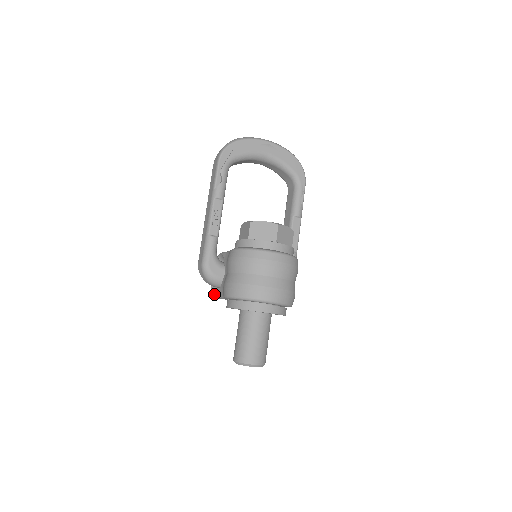
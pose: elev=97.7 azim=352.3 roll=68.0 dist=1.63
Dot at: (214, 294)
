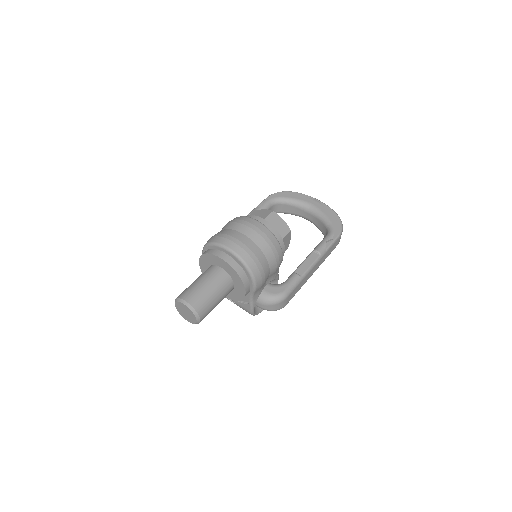
Dot at: occluded
